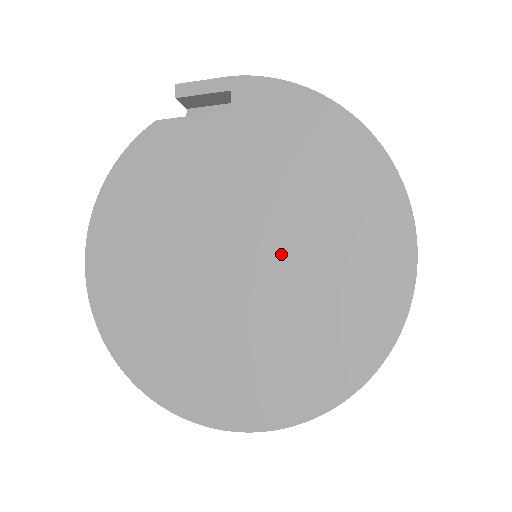
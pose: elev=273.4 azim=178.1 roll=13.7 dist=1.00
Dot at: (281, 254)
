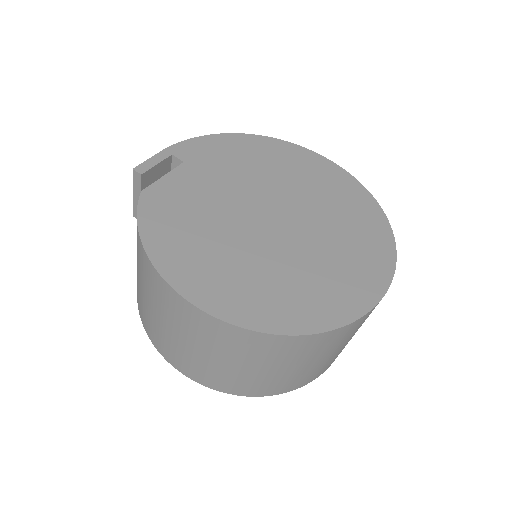
Dot at: (289, 201)
